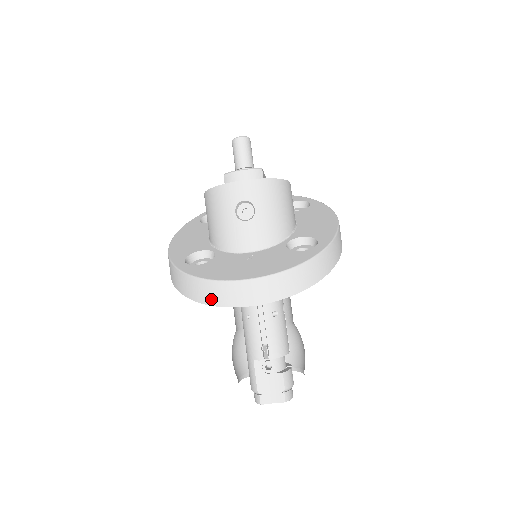
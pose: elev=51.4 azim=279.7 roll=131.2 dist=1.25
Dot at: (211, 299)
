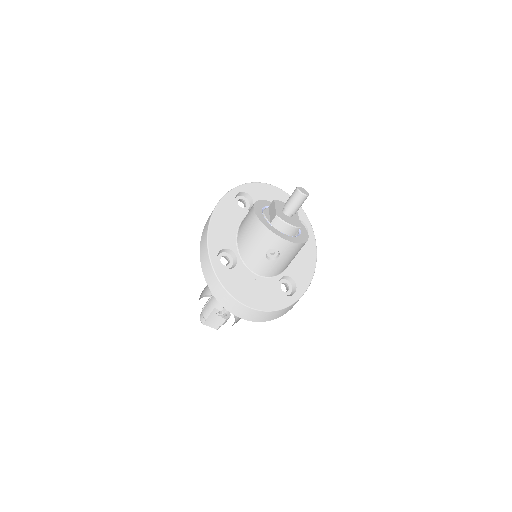
Dot at: (222, 301)
